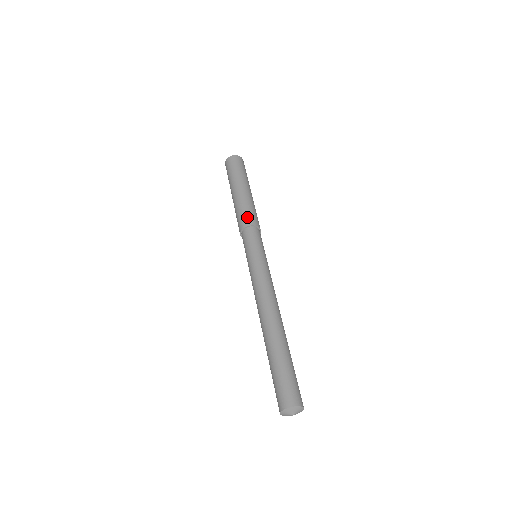
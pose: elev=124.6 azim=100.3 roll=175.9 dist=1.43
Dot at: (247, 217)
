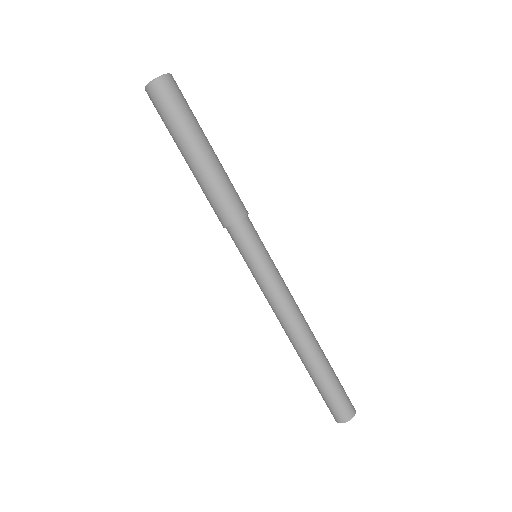
Dot at: (235, 204)
